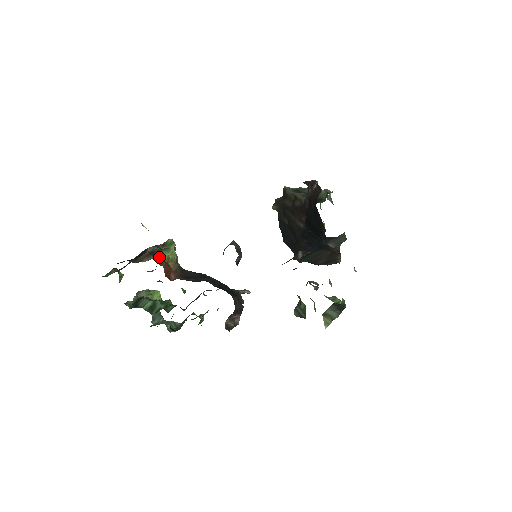
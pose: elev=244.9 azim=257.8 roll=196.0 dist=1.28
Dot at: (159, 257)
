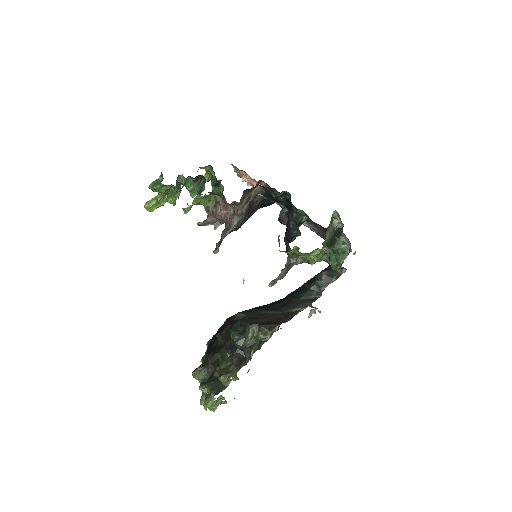
Dot at: occluded
